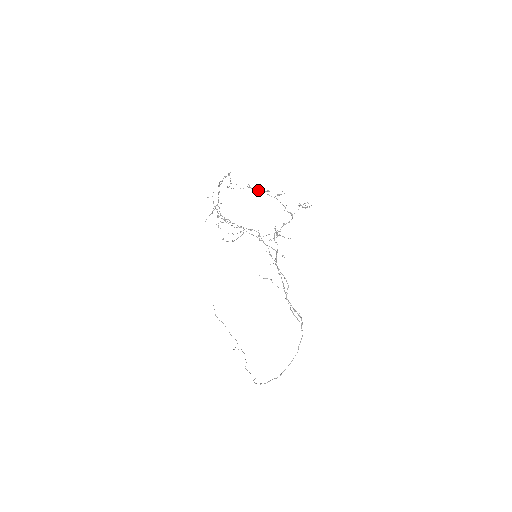
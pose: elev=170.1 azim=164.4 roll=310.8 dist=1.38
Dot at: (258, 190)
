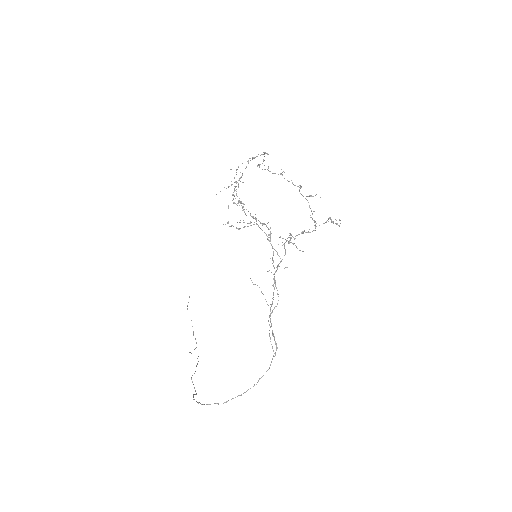
Dot at: occluded
